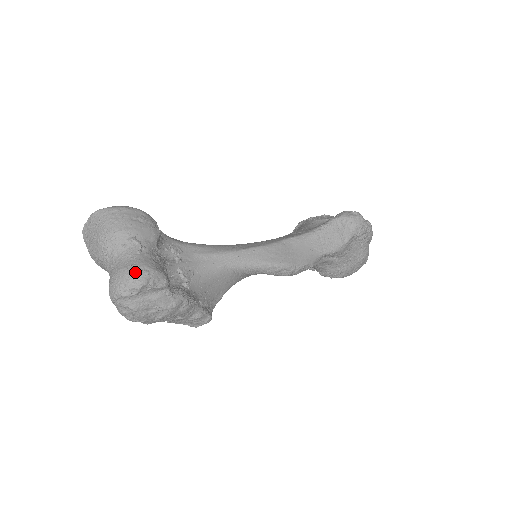
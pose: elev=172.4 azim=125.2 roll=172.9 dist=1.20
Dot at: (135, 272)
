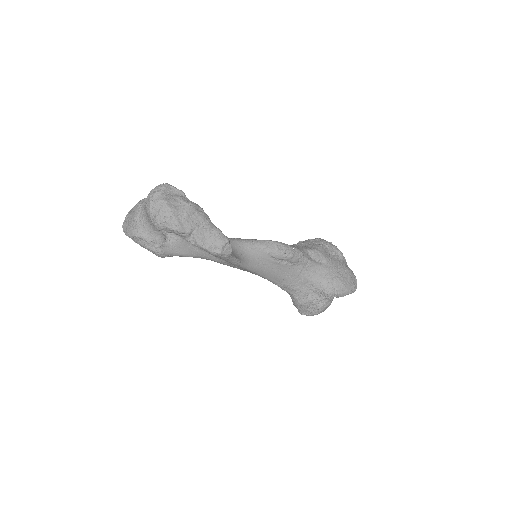
Dot at: occluded
